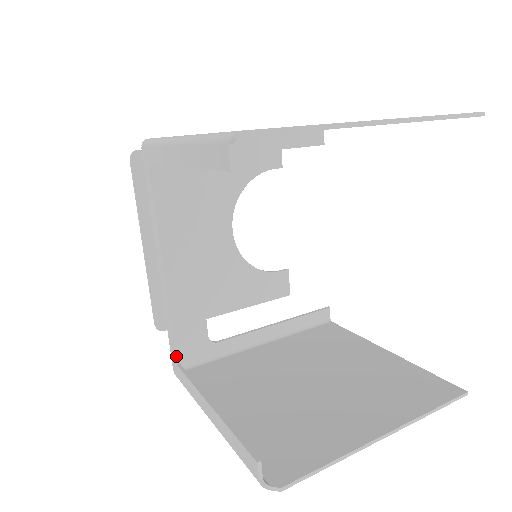
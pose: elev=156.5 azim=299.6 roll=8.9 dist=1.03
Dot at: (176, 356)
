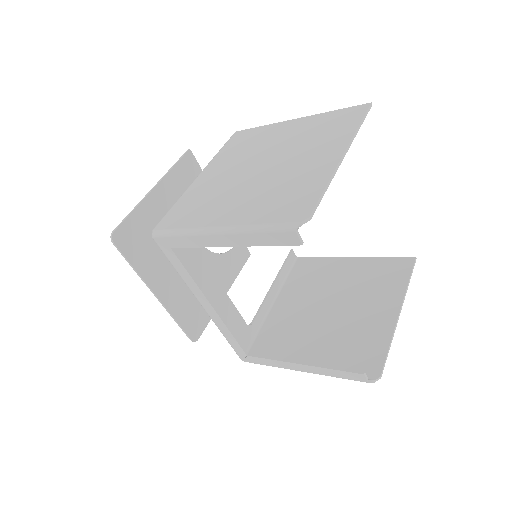
Dot at: (244, 351)
